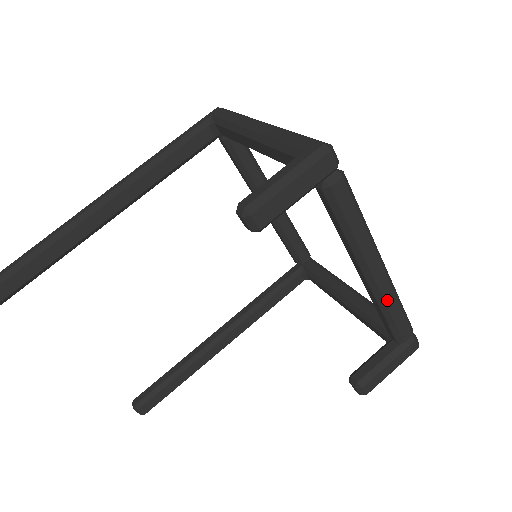
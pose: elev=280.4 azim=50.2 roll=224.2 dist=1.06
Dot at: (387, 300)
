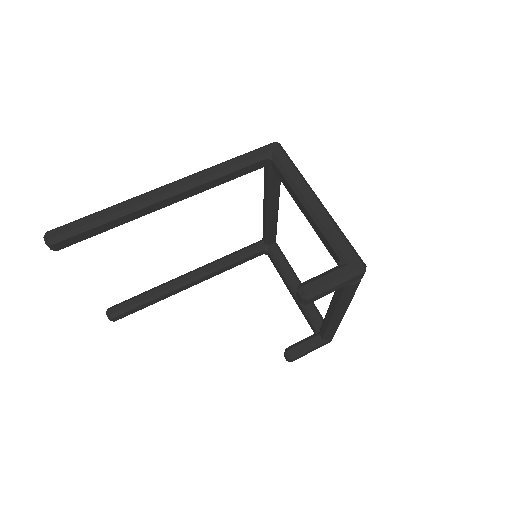
Dot at: (335, 325)
